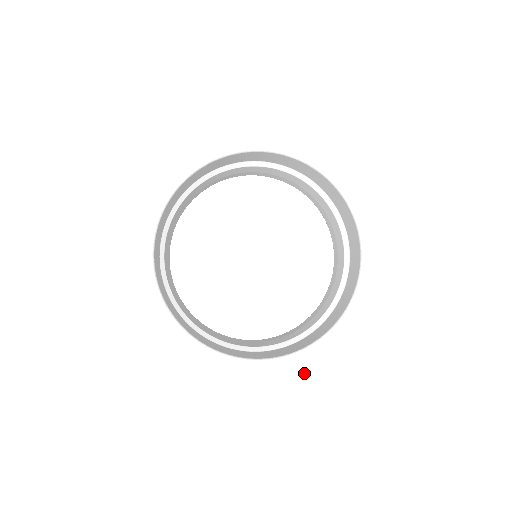
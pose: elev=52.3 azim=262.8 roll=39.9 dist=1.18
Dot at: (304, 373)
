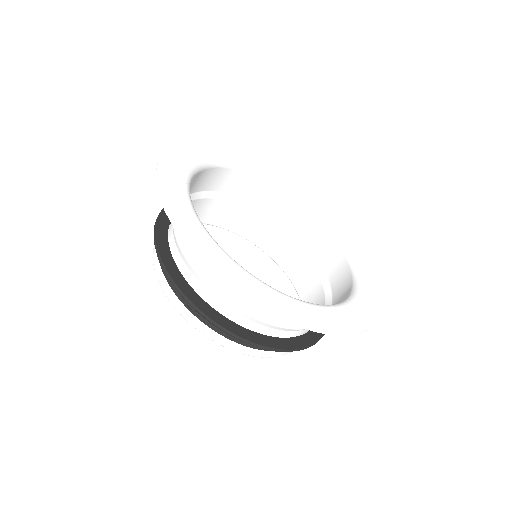
Dot at: (329, 320)
